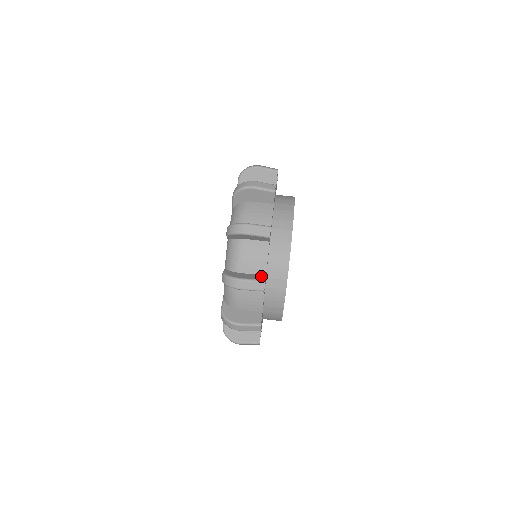
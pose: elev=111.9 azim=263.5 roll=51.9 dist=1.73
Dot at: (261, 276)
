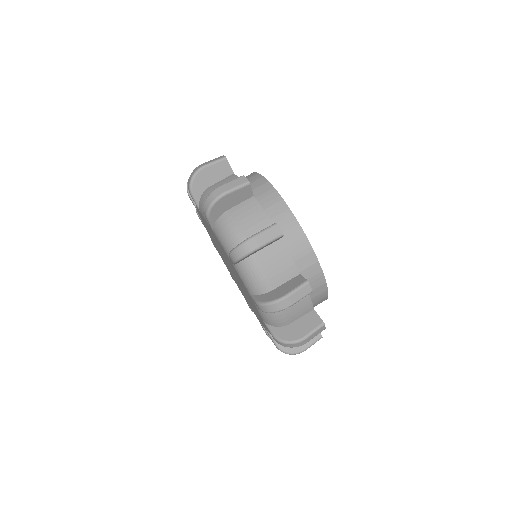
Dot at: occluded
